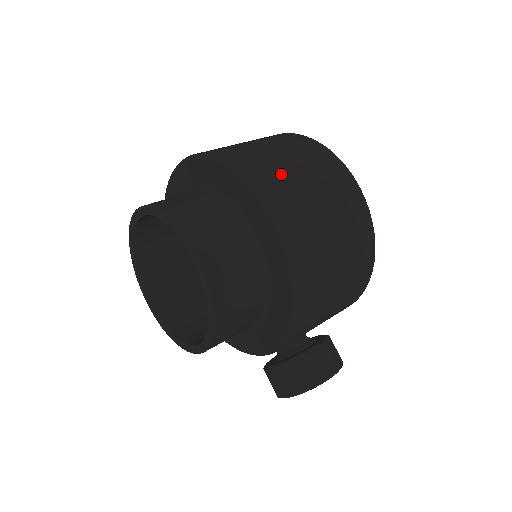
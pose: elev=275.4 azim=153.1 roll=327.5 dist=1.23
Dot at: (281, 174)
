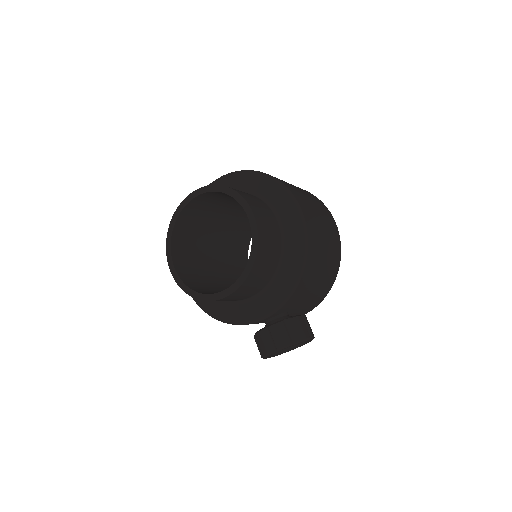
Dot at: (298, 191)
